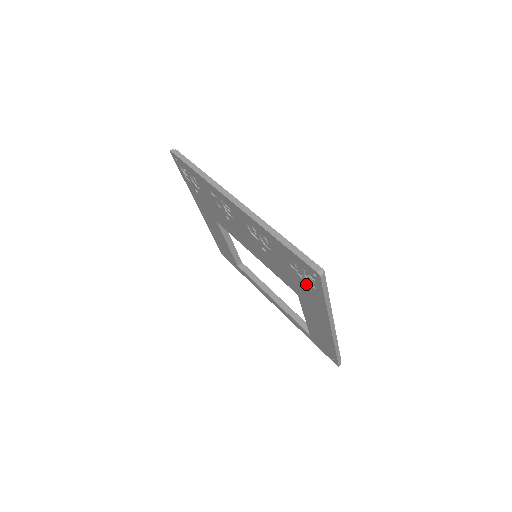
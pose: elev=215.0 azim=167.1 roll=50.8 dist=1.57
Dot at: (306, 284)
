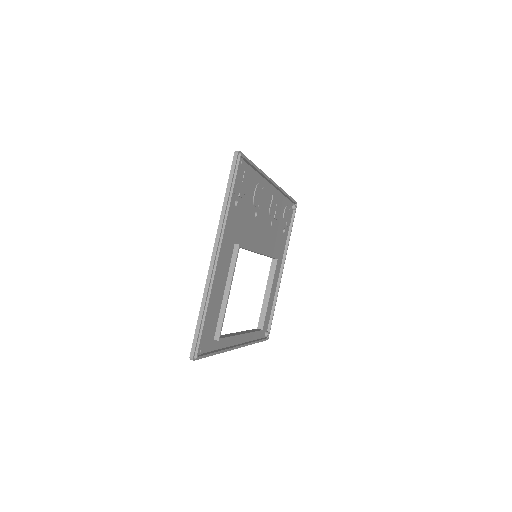
Dot at: (235, 198)
